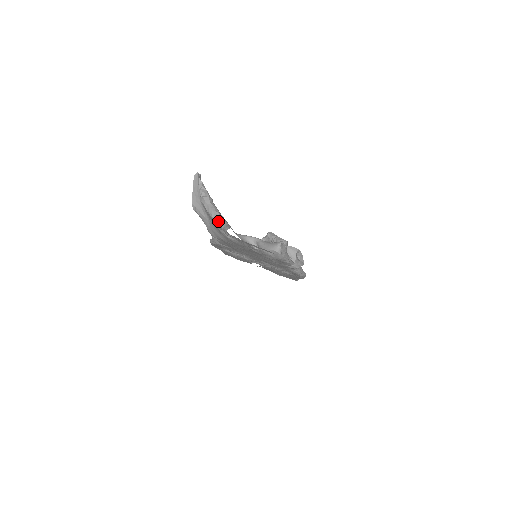
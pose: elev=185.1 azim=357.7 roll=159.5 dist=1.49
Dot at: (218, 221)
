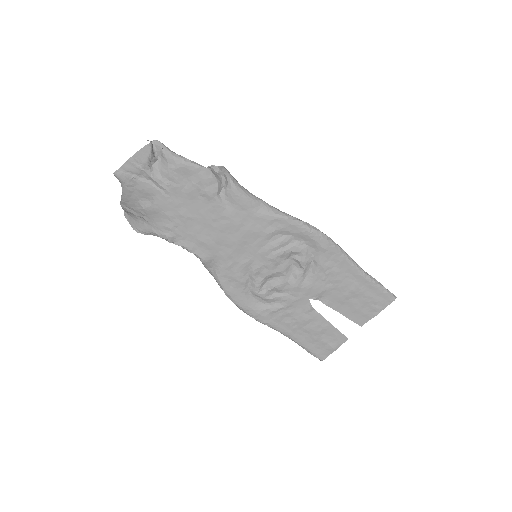
Dot at: (122, 189)
